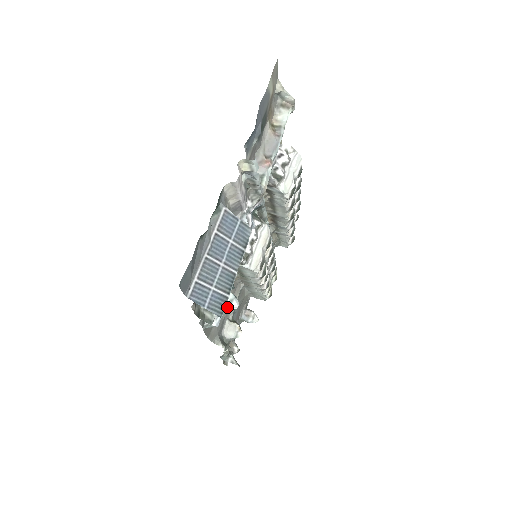
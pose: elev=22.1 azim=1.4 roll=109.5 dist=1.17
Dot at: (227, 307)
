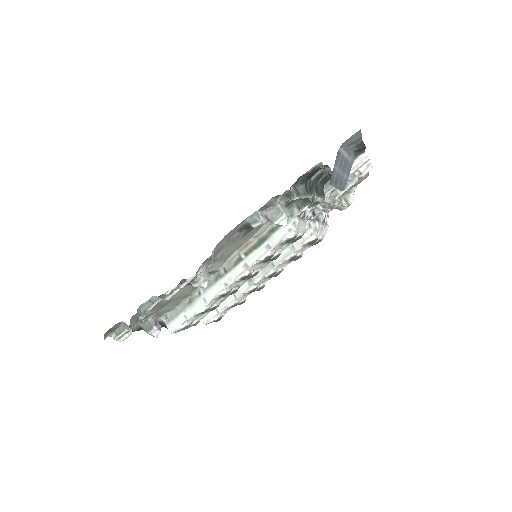
Dot at: (286, 215)
